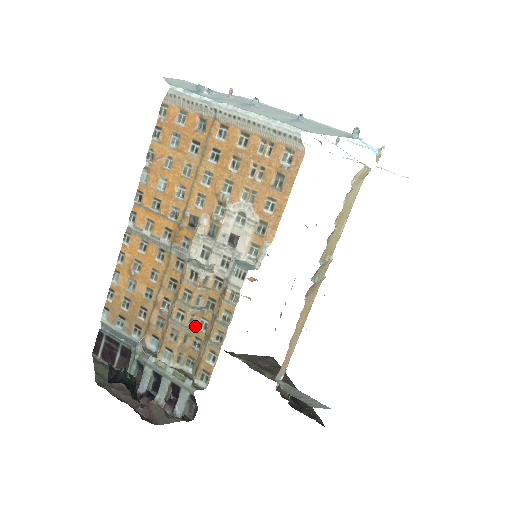
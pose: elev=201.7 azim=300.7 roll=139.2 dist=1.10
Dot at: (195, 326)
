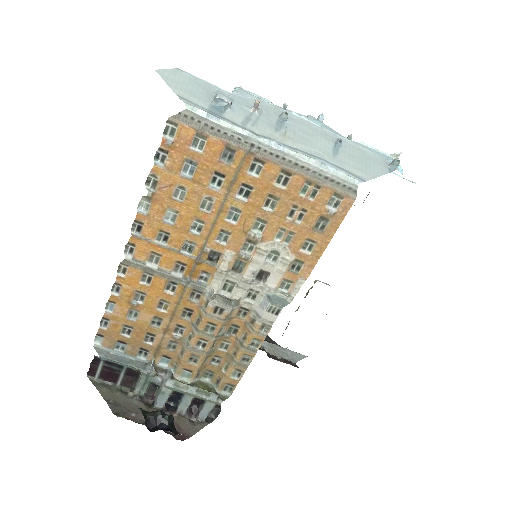
Dot at: (215, 348)
